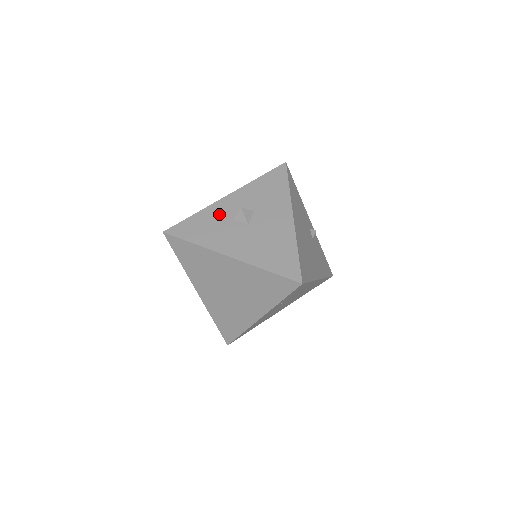
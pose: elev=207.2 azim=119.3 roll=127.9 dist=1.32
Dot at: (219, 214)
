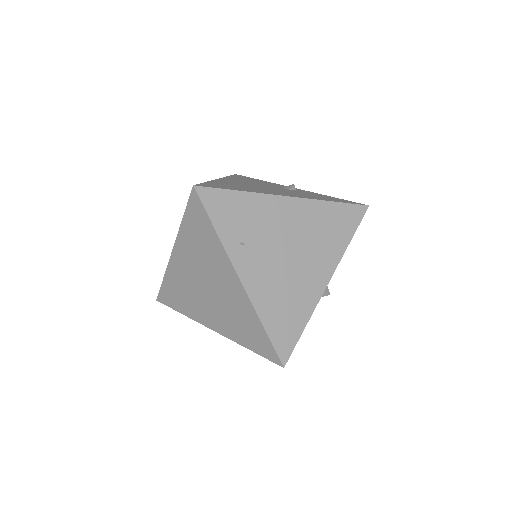
Dot at: occluded
